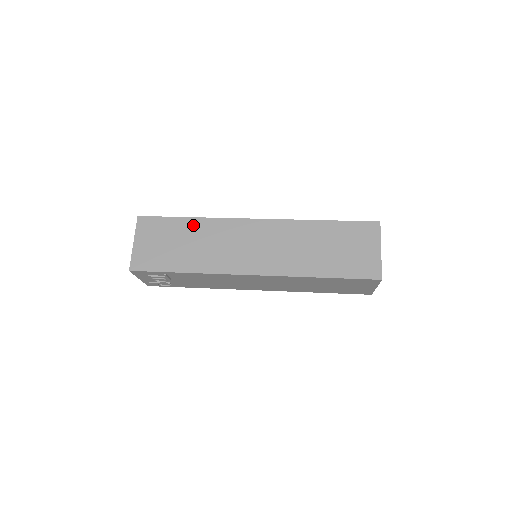
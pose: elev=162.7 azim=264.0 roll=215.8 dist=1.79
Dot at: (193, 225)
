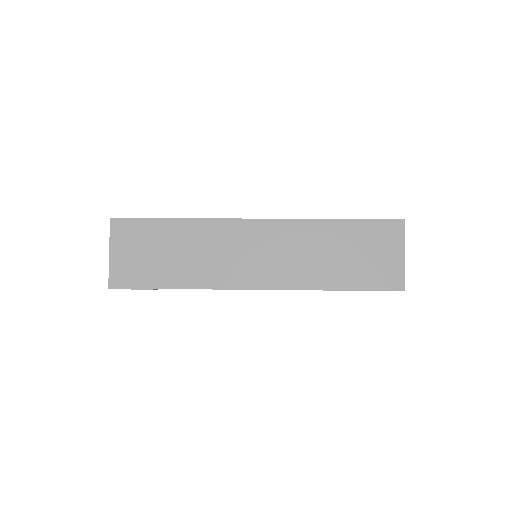
Dot at: (180, 229)
